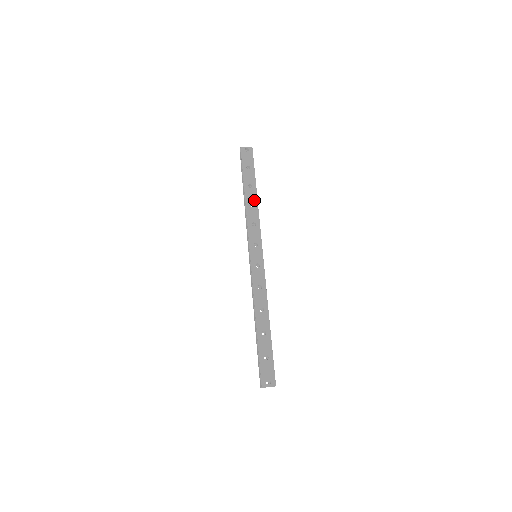
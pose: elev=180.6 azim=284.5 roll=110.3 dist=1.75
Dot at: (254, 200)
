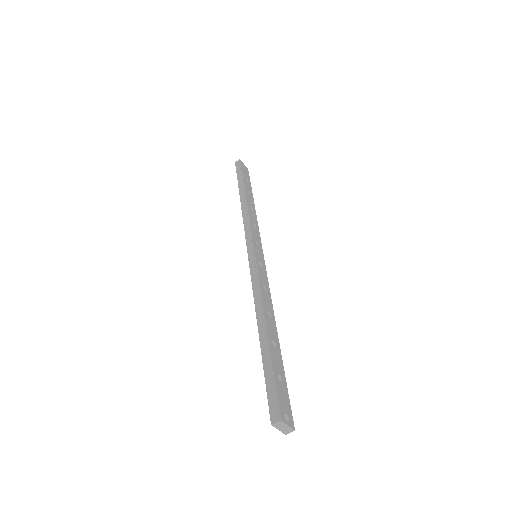
Dot at: (253, 206)
